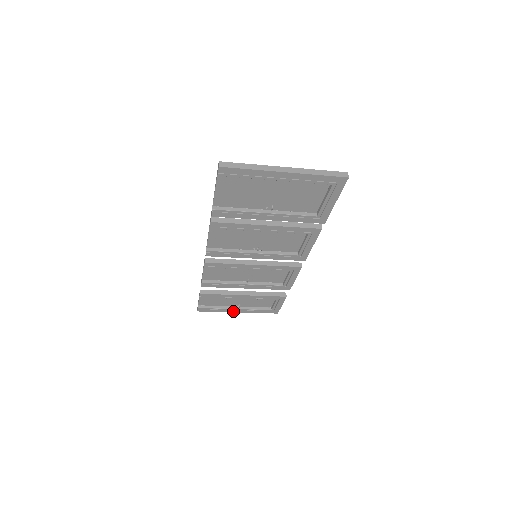
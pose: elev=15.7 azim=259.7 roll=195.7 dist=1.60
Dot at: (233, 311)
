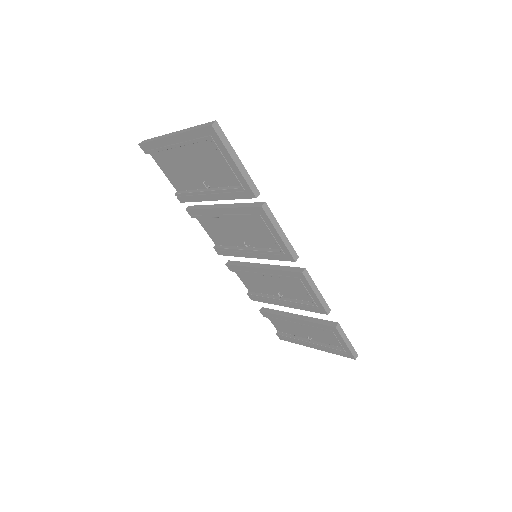
Dot at: (309, 345)
